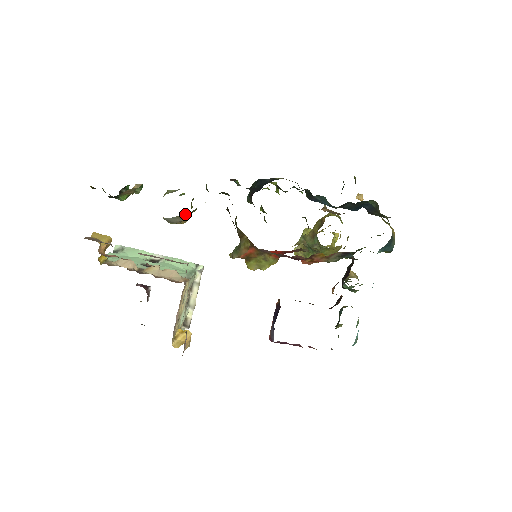
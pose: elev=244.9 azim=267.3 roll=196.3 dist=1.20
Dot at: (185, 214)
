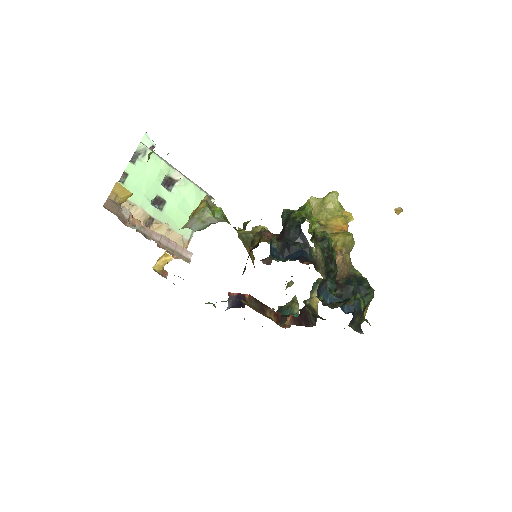
Dot at: occluded
